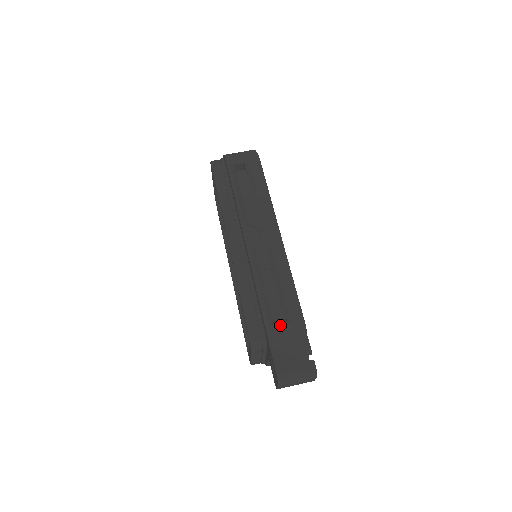
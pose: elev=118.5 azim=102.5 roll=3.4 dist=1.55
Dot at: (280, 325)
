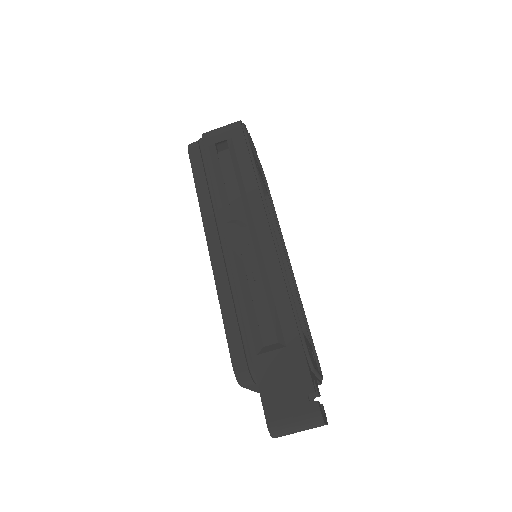
Dot at: (271, 354)
